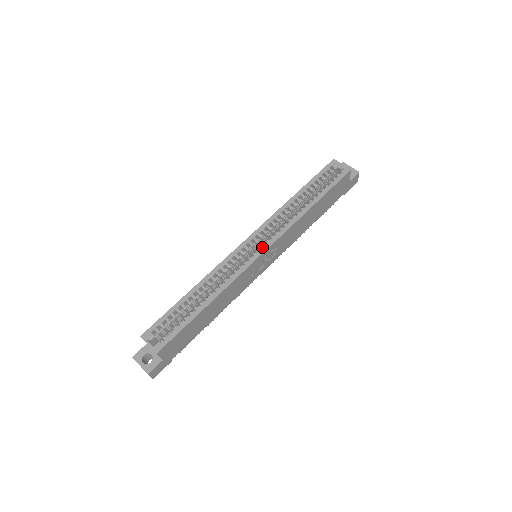
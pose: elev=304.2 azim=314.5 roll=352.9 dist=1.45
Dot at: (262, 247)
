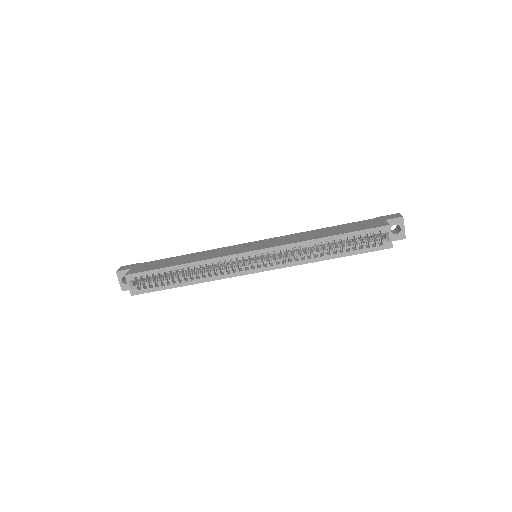
Dot at: (261, 266)
